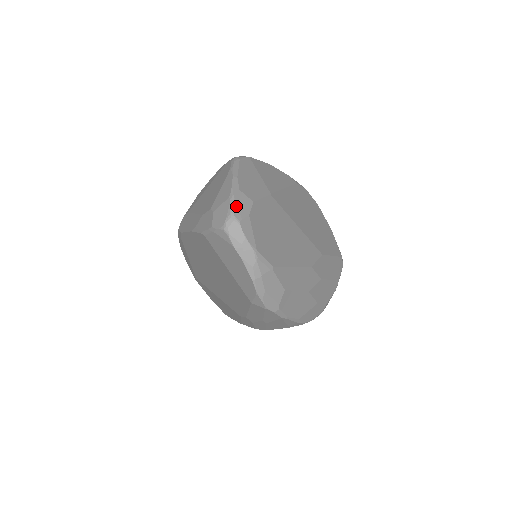
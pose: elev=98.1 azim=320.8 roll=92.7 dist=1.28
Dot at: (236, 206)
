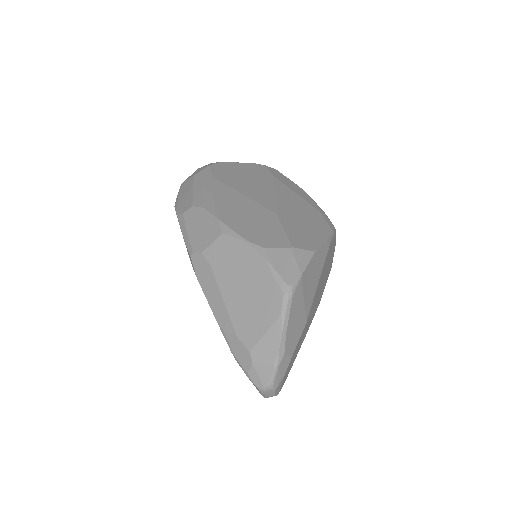
Dot at: (277, 375)
